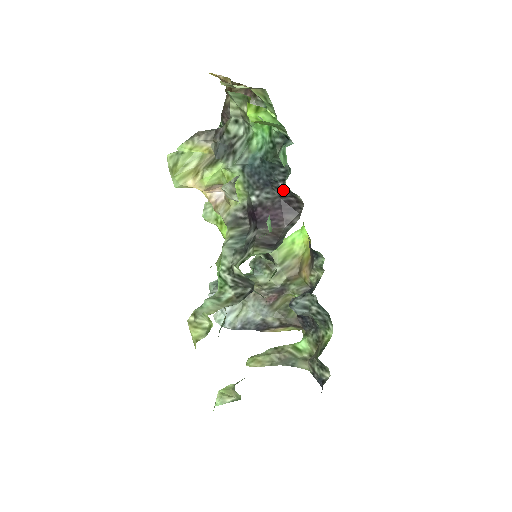
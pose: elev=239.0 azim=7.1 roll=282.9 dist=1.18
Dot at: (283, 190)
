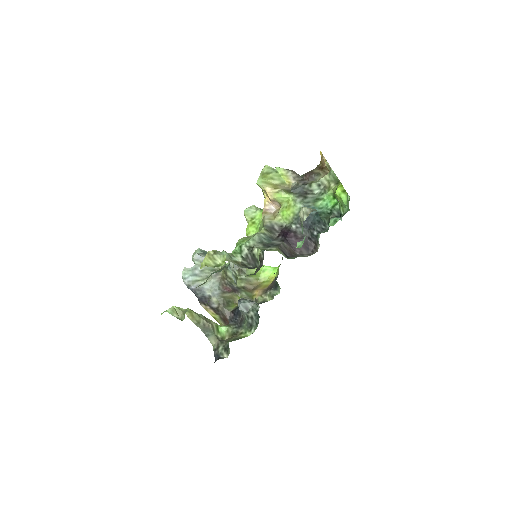
Dot at: (314, 236)
